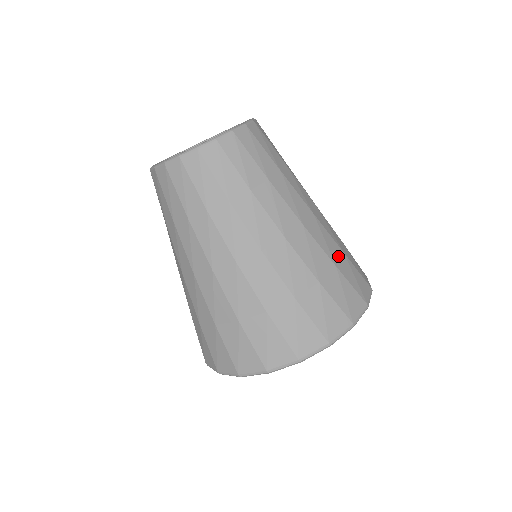
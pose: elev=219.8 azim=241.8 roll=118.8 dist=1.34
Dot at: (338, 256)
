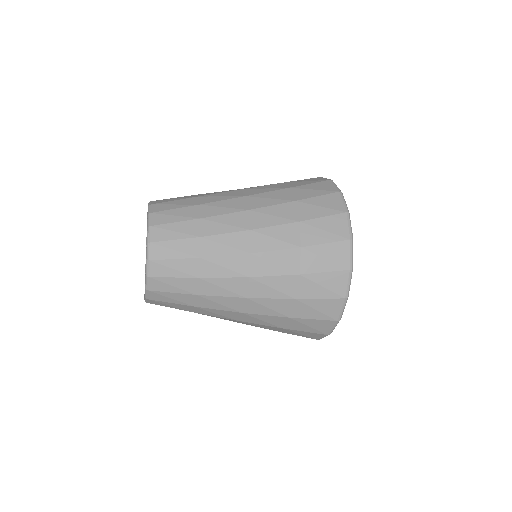
Dot at: (294, 211)
